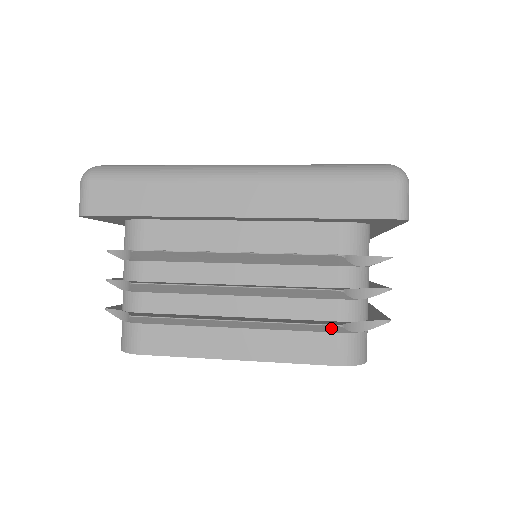
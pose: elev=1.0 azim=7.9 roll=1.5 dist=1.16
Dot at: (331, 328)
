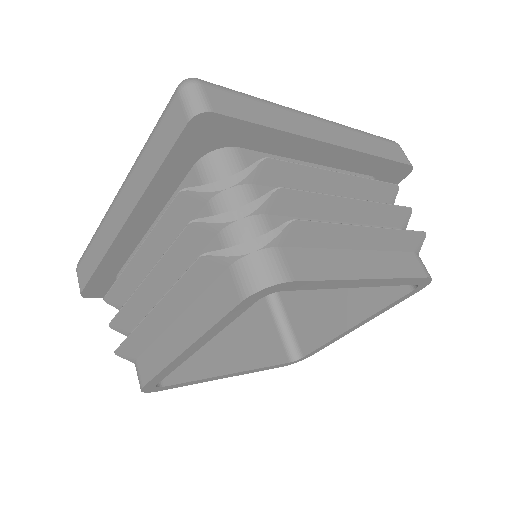
Dot at: (208, 264)
